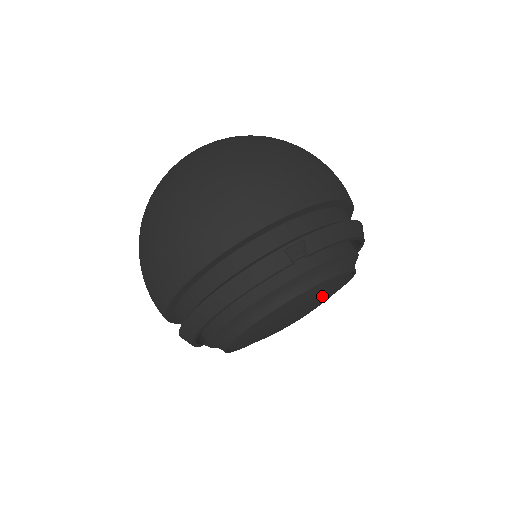
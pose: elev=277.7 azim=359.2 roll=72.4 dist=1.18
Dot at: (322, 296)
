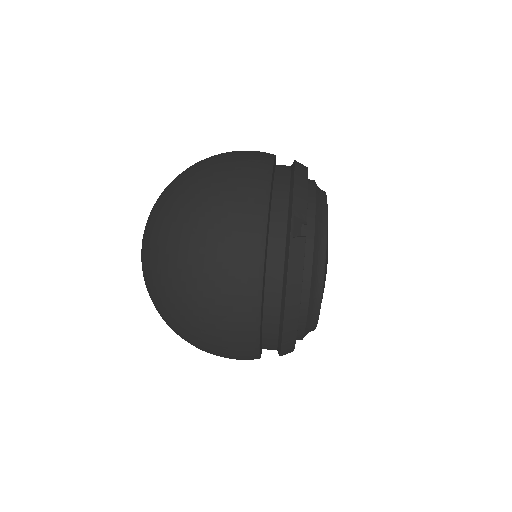
Dot at: occluded
